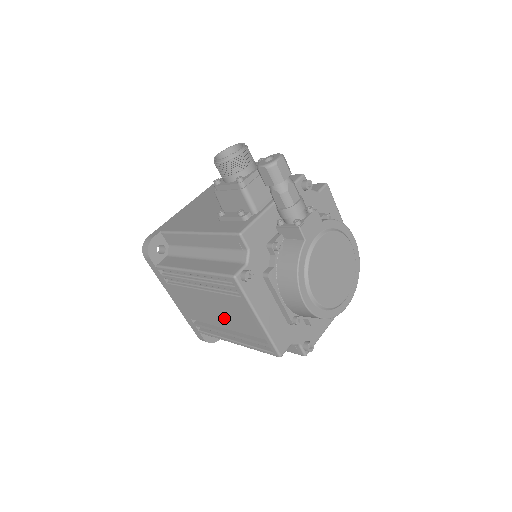
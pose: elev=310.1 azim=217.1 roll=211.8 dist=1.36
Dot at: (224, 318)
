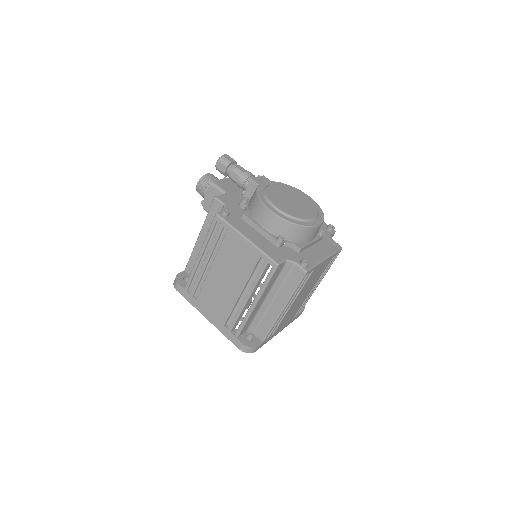
Dot at: (234, 278)
